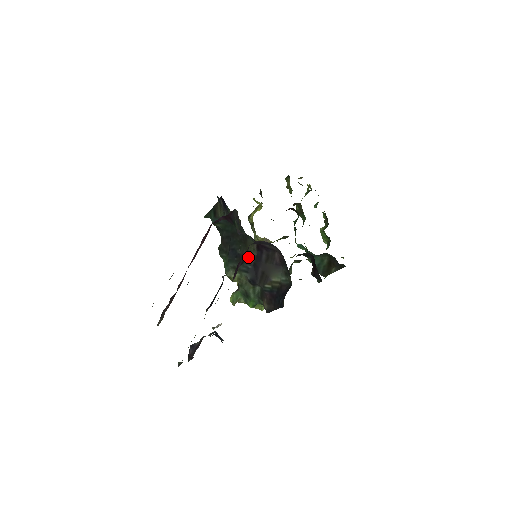
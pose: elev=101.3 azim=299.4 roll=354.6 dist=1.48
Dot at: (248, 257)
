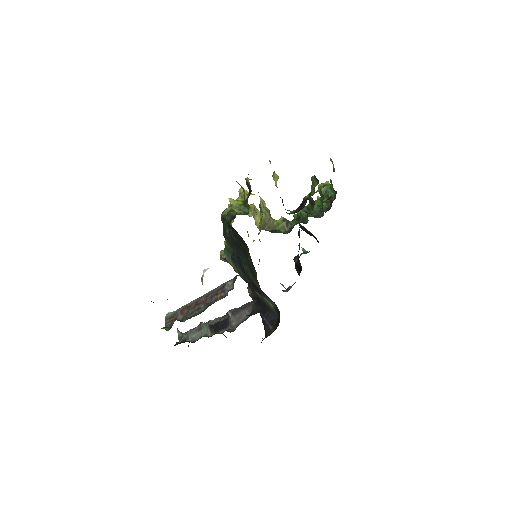
Dot at: (251, 279)
